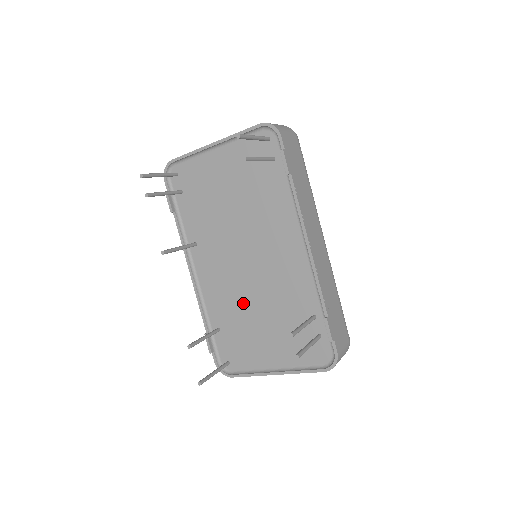
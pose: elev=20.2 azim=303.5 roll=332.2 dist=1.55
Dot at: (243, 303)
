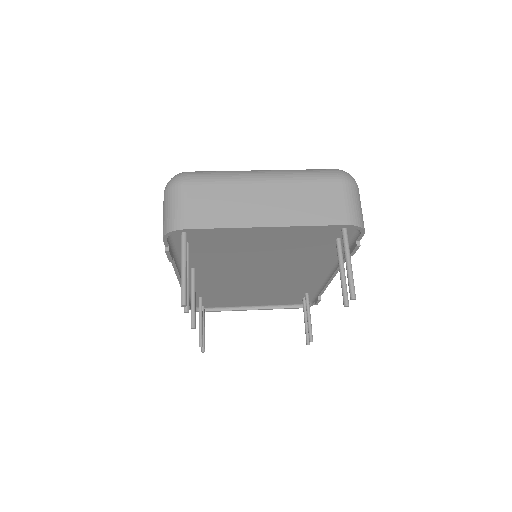
Dot at: (238, 290)
